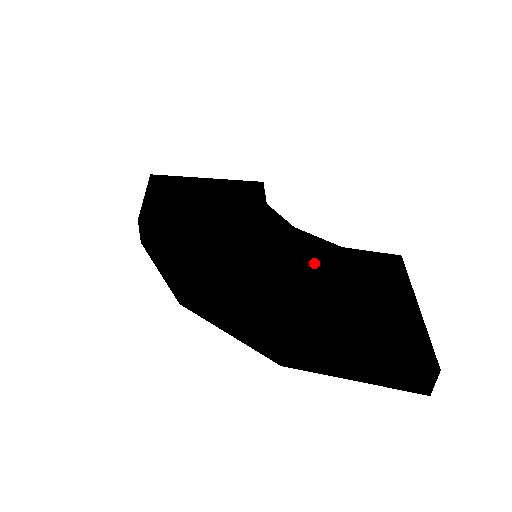
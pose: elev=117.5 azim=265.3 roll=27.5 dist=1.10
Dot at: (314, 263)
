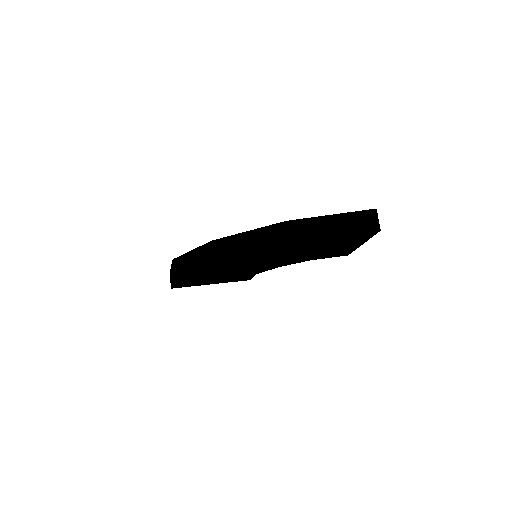
Dot at: occluded
